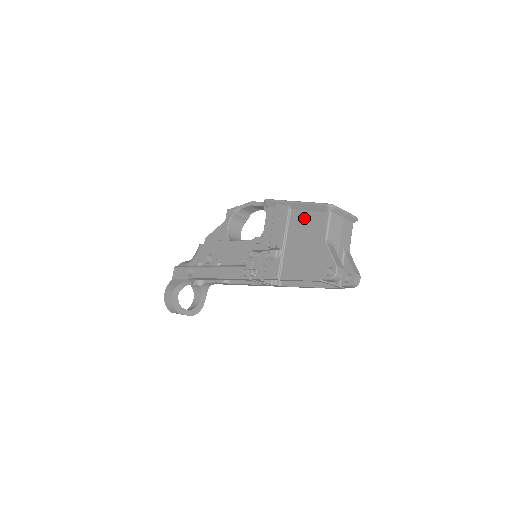
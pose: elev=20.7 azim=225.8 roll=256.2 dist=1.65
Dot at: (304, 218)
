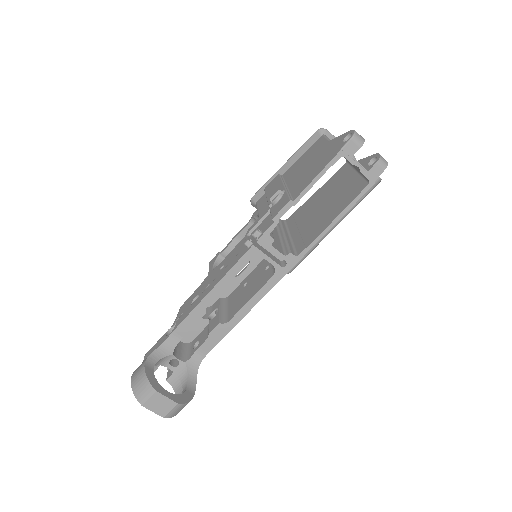
Dot at: (299, 162)
